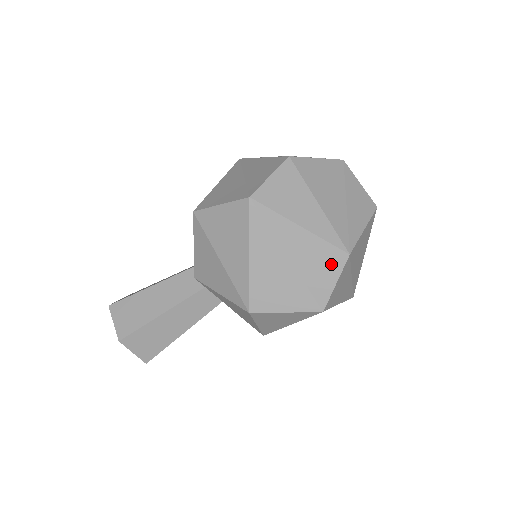
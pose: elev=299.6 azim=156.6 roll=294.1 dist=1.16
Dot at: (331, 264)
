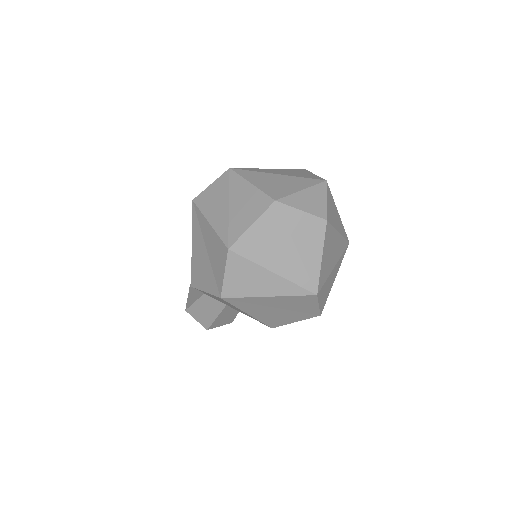
Dot at: (307, 301)
